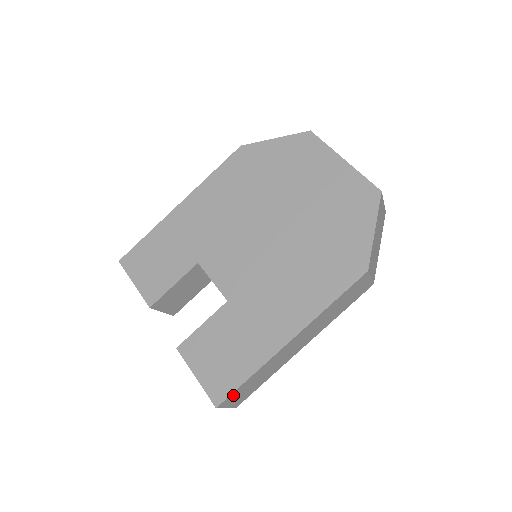
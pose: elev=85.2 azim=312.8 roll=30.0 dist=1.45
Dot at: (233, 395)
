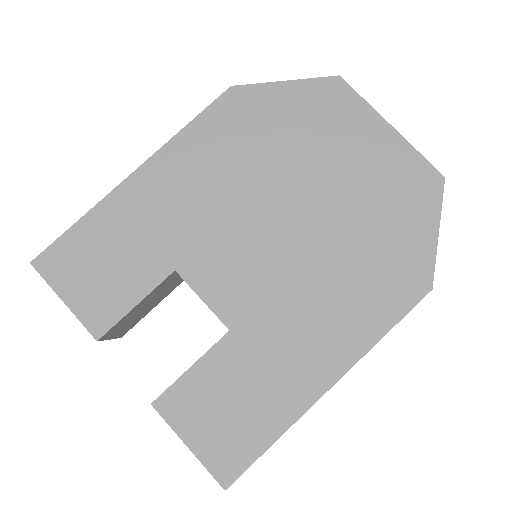
Dot at: occluded
